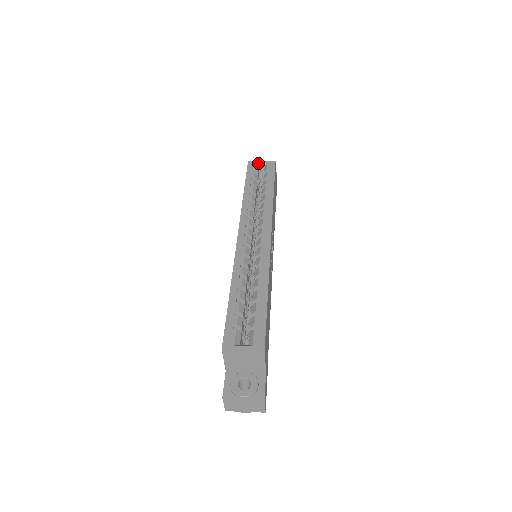
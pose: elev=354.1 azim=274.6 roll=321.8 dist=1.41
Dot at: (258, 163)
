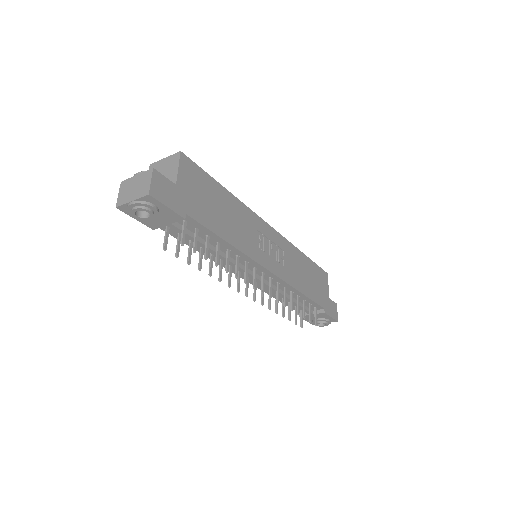
Dot at: occluded
